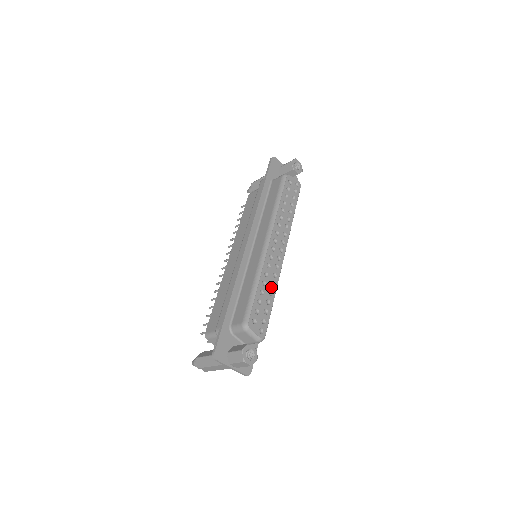
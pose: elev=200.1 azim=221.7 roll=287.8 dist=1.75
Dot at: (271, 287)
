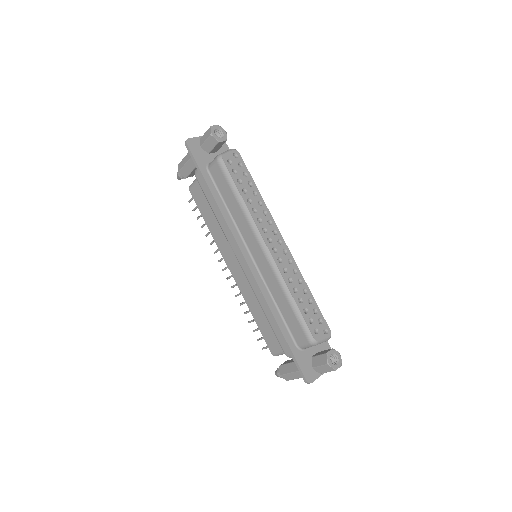
Dot at: (301, 286)
